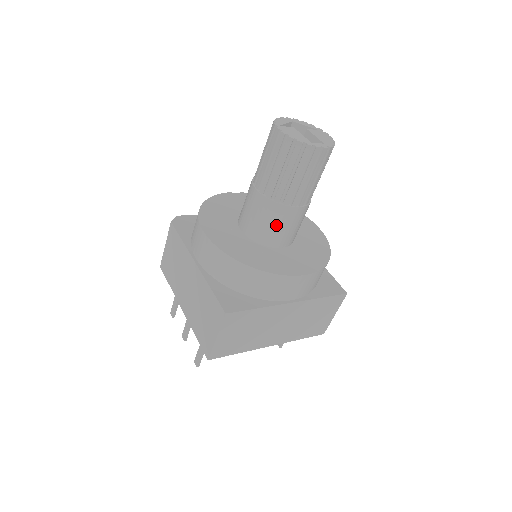
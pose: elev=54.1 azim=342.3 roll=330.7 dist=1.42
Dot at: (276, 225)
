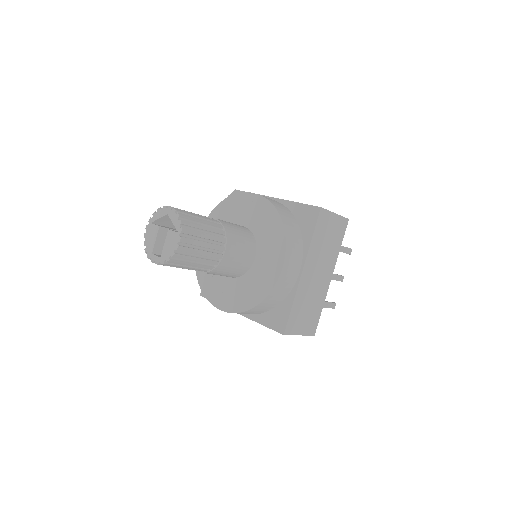
Dot at: occluded
